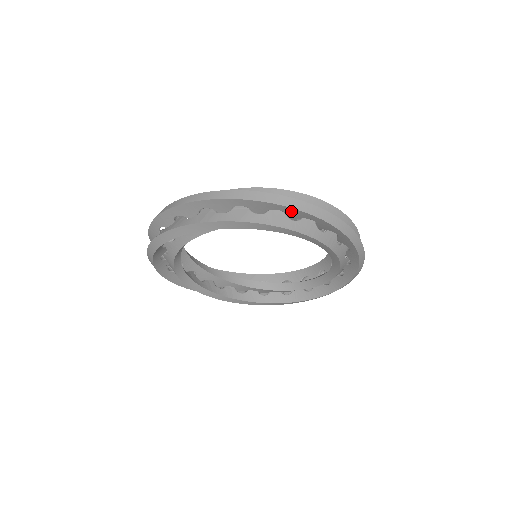
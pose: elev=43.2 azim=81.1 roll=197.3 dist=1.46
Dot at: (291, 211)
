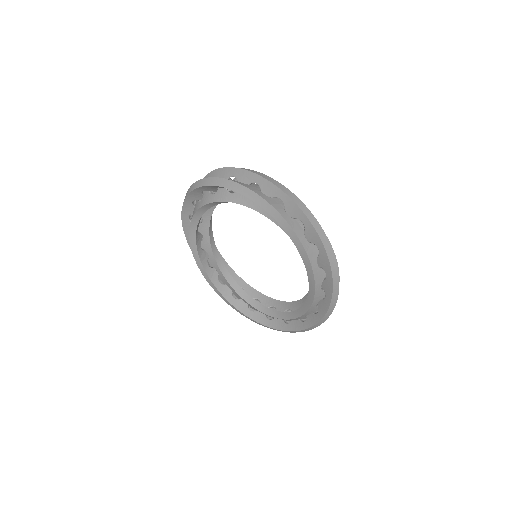
Dot at: (324, 258)
